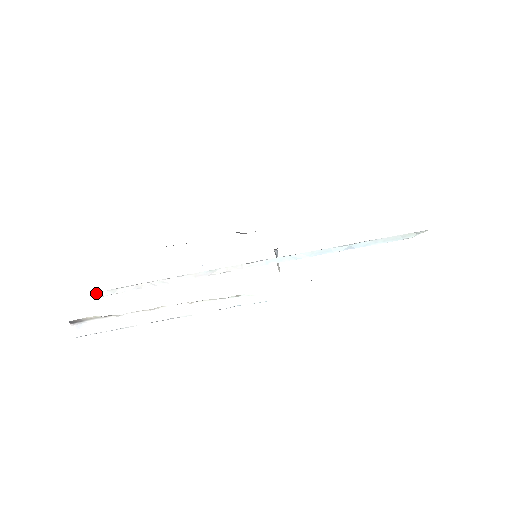
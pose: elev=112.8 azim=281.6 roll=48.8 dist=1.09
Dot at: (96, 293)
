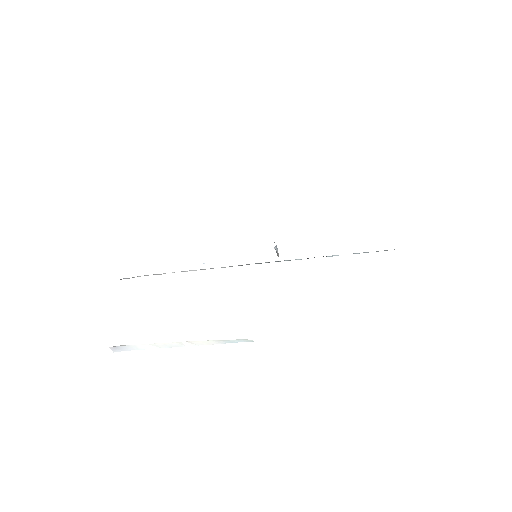
Dot at: occluded
